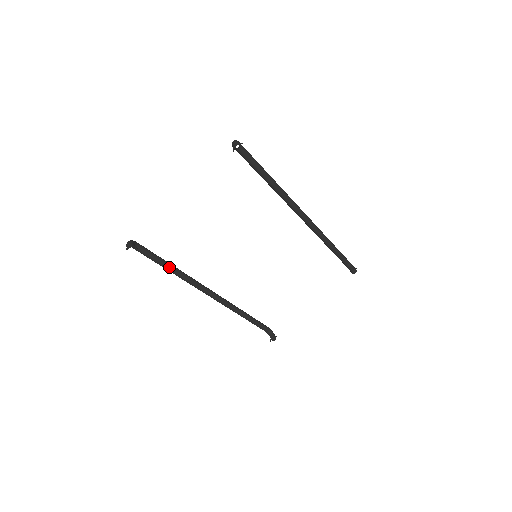
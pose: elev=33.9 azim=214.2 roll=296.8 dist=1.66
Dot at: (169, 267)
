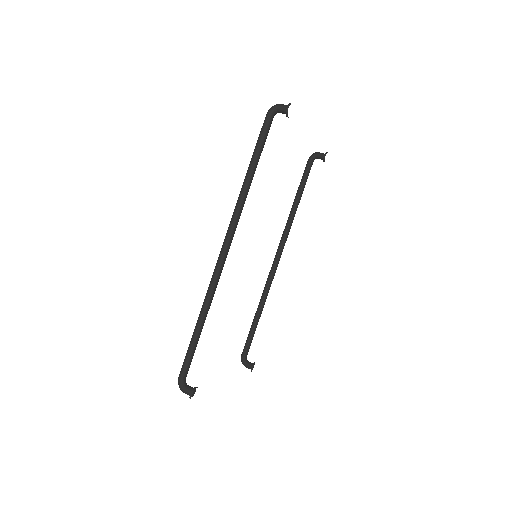
Dot at: occluded
